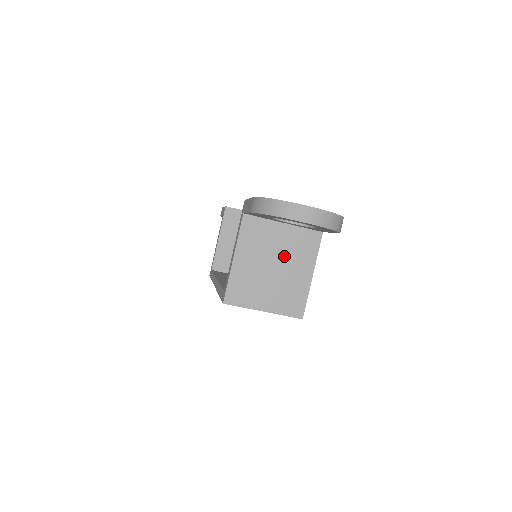
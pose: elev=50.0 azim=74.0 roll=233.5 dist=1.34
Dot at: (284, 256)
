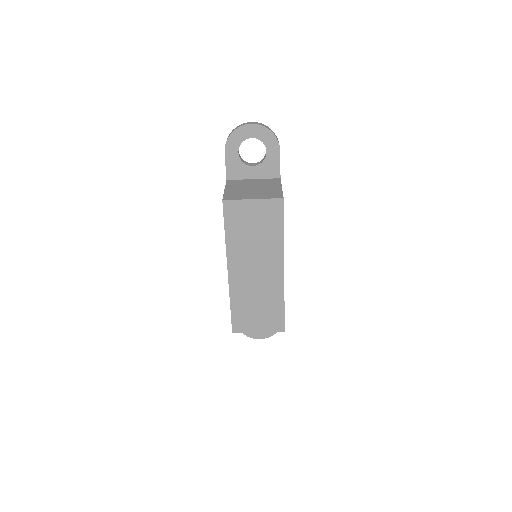
Dot at: (259, 186)
